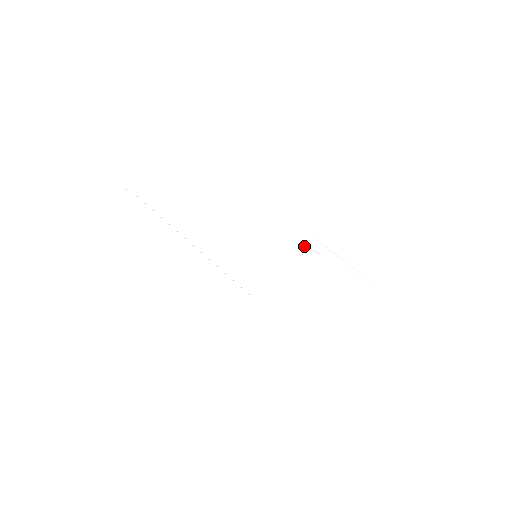
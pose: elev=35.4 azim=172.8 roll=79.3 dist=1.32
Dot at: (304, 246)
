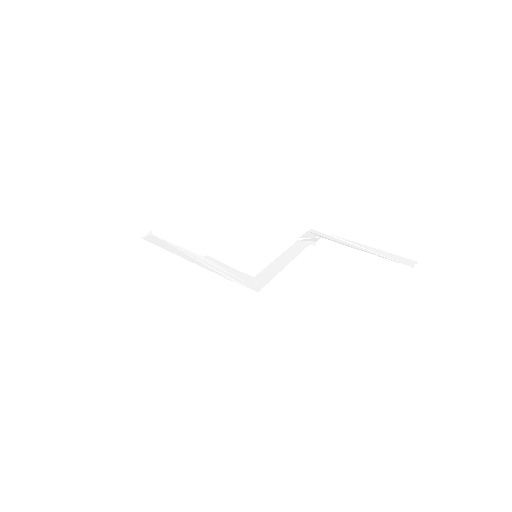
Dot at: (301, 241)
